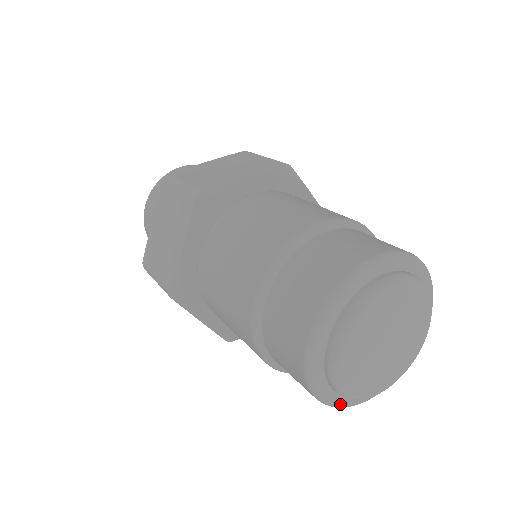
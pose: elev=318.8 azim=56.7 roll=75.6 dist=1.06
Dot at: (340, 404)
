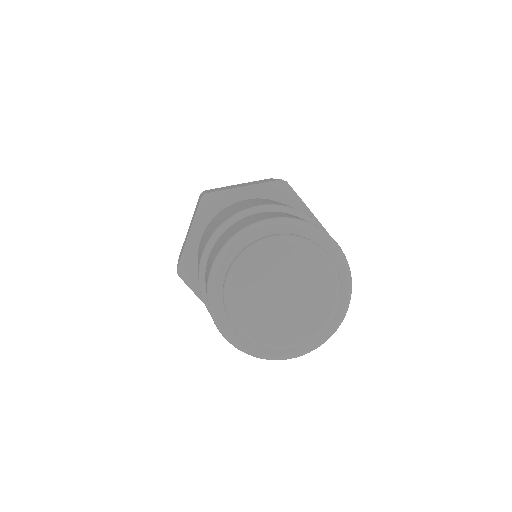
Dot at: (246, 349)
